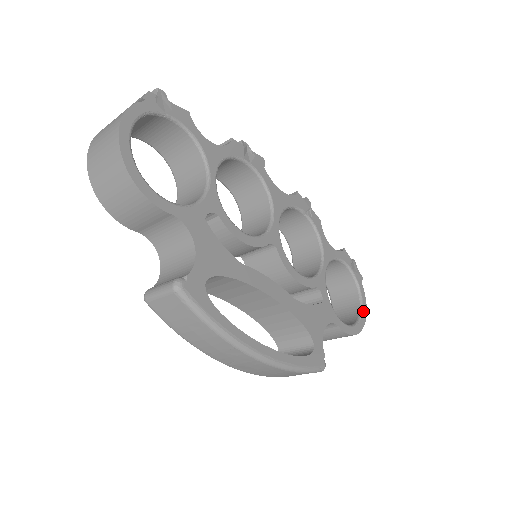
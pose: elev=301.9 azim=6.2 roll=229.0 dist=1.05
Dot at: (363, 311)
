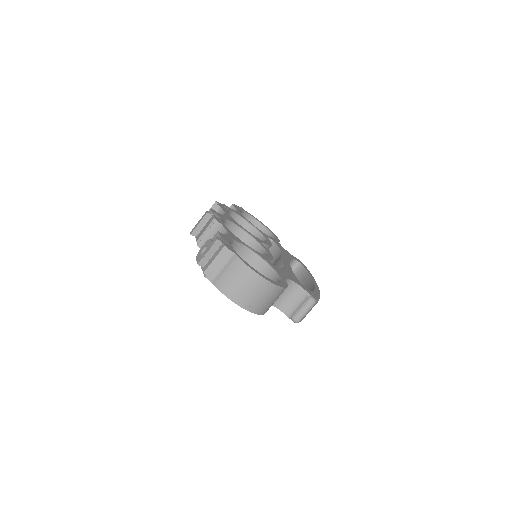
Dot at: (261, 223)
